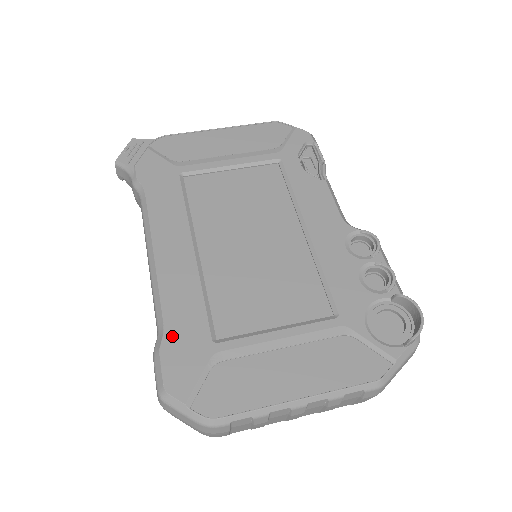
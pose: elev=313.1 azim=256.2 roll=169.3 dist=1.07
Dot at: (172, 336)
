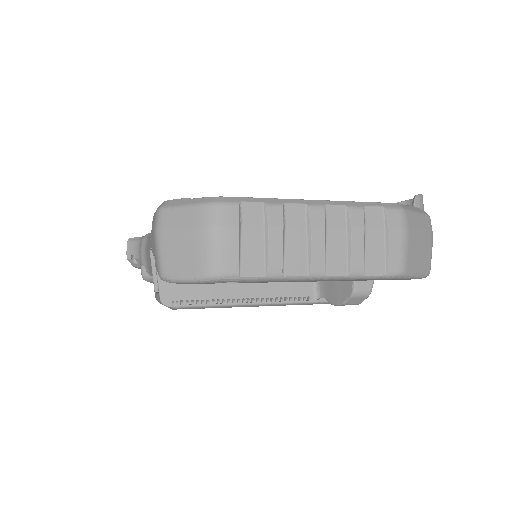
Dot at: occluded
